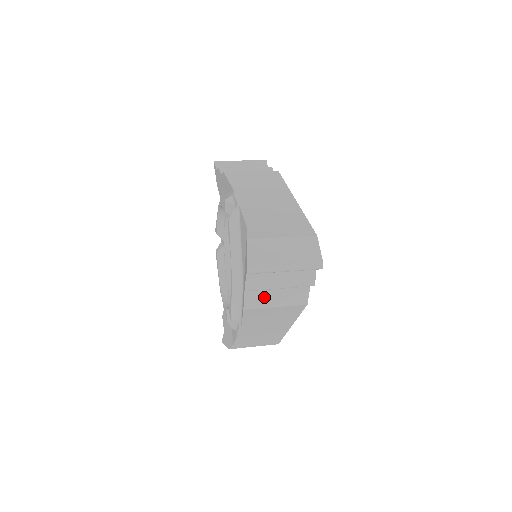
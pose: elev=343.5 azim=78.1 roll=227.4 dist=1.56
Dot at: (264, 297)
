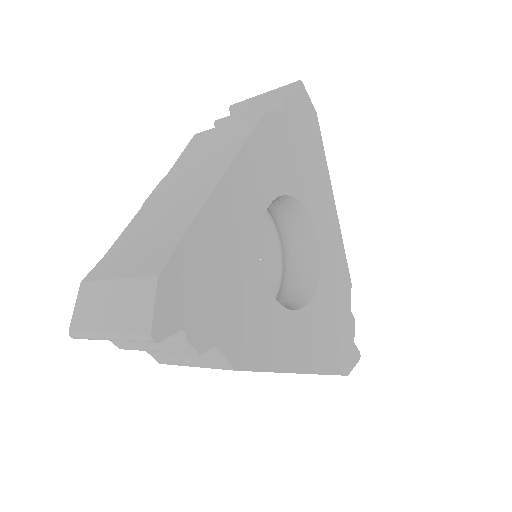
Dot at: (168, 353)
